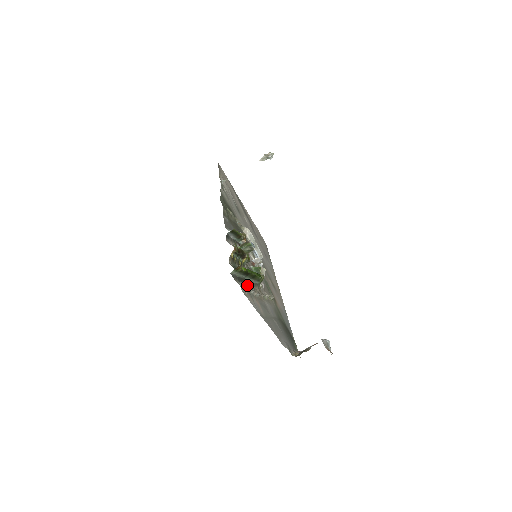
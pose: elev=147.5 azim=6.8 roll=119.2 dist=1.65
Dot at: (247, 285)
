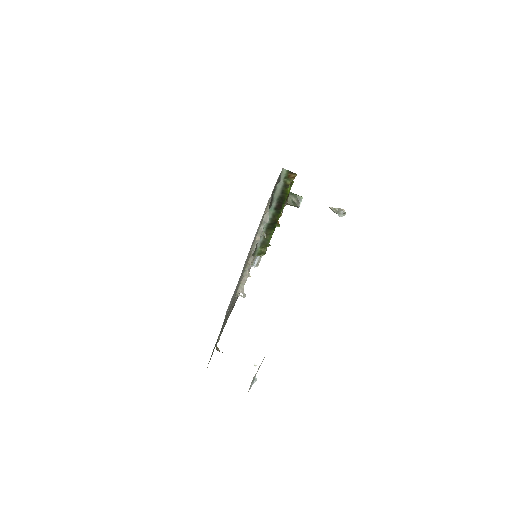
Dot at: occluded
